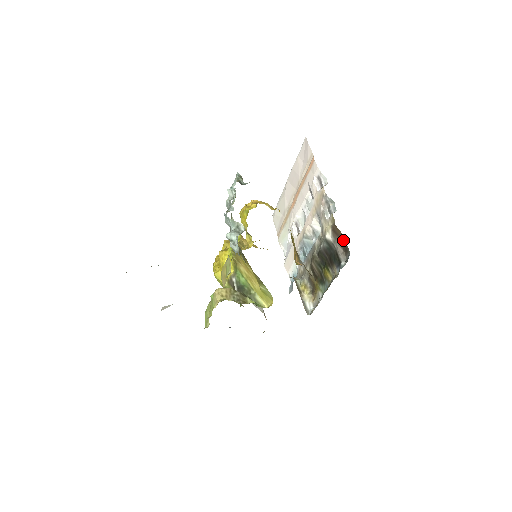
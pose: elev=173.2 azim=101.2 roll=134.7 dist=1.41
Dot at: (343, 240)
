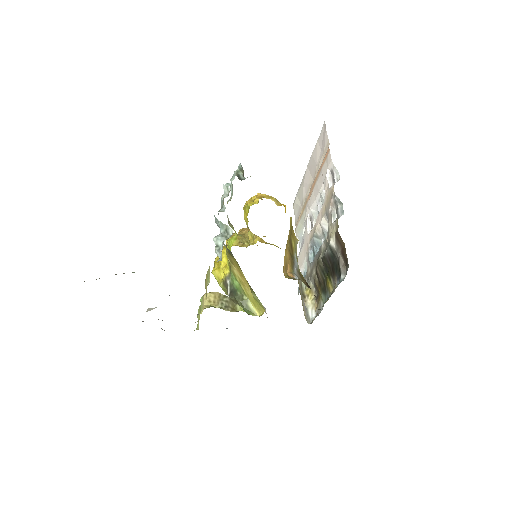
Dot at: (344, 251)
